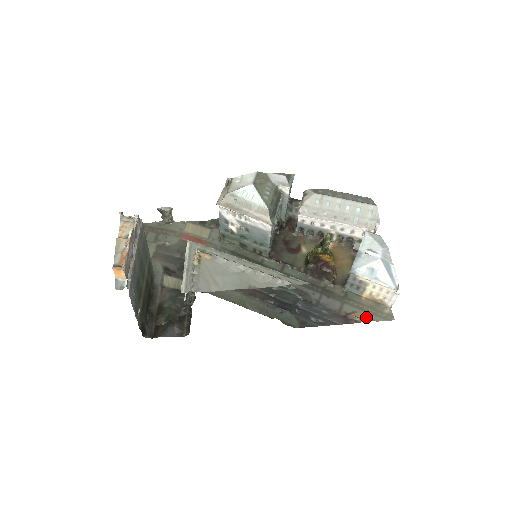
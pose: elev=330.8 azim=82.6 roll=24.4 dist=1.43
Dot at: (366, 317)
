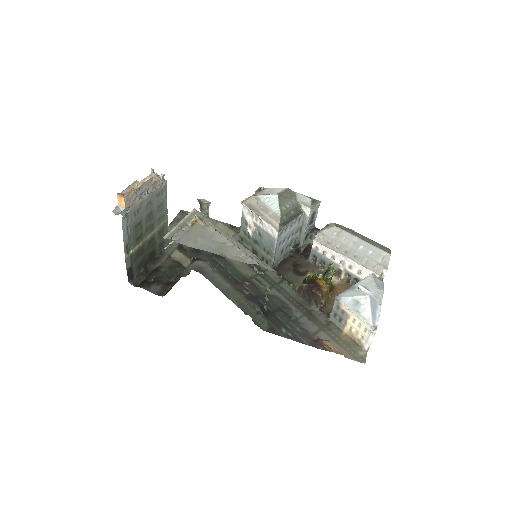
Dot at: (337, 349)
